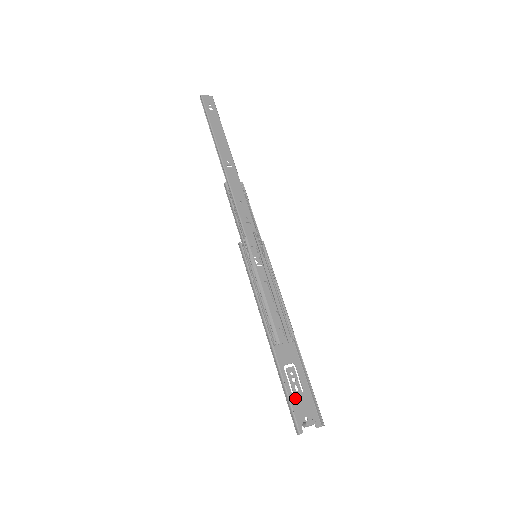
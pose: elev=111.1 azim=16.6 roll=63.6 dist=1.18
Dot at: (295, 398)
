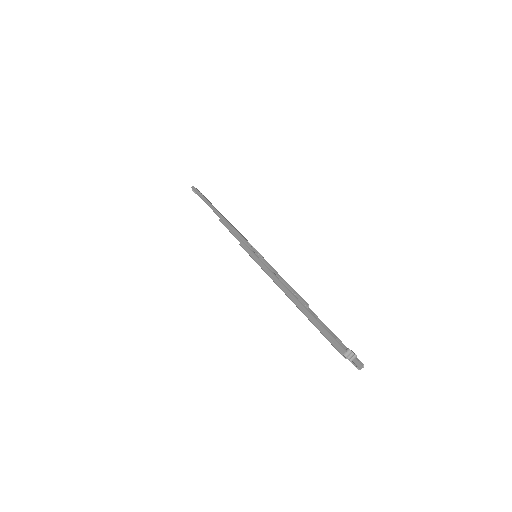
Dot at: occluded
